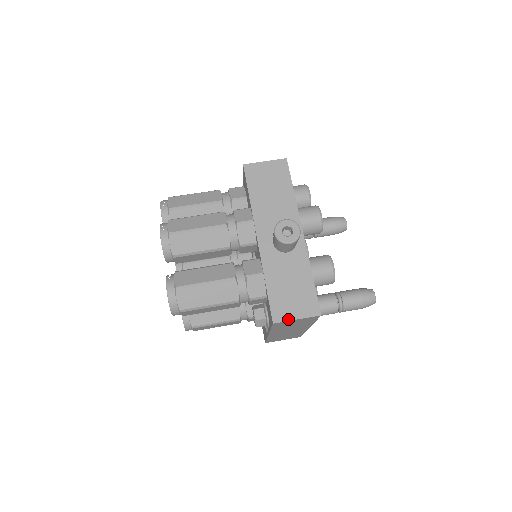
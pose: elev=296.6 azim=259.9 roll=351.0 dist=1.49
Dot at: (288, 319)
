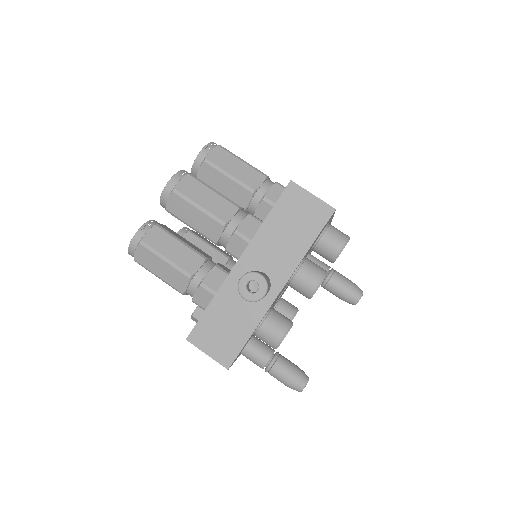
Dot at: (200, 347)
